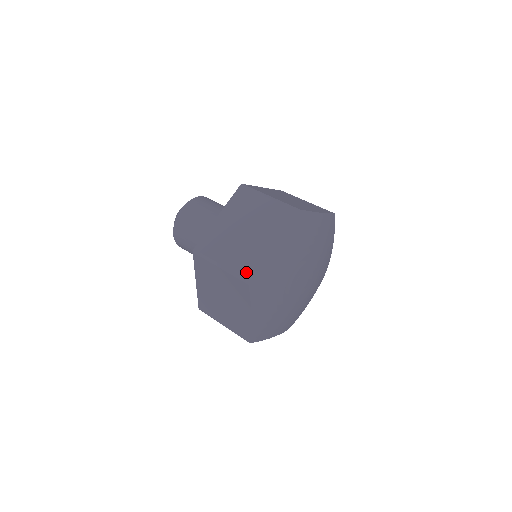
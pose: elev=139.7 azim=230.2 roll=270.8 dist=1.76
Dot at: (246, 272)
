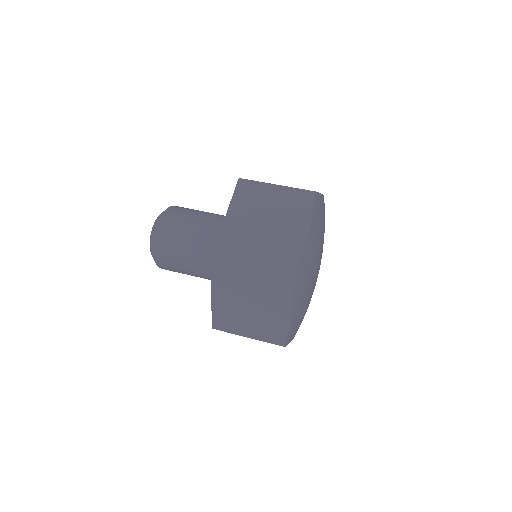
Dot at: (285, 266)
